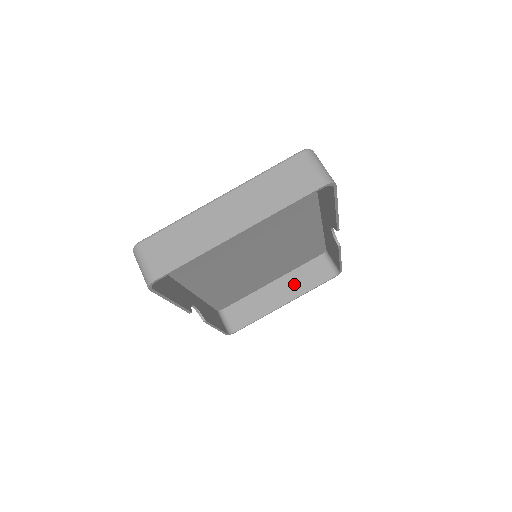
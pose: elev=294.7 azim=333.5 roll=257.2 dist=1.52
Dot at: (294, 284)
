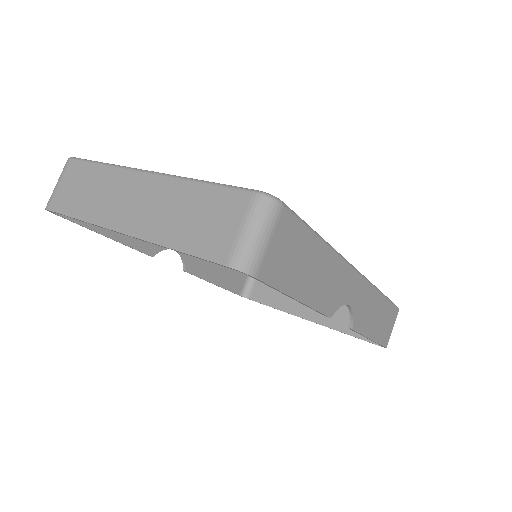
Dot at: occluded
